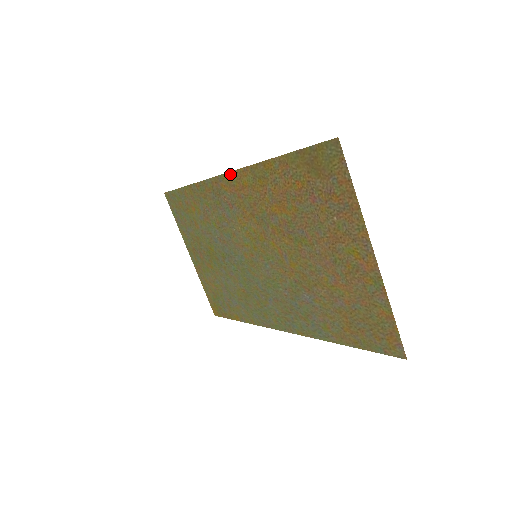
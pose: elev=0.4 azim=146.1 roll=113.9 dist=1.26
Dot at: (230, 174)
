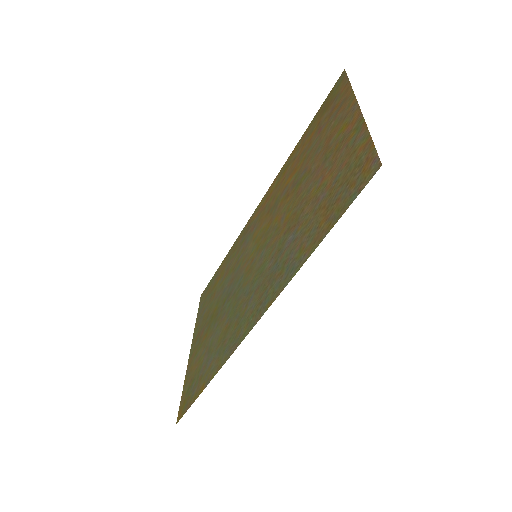
Dot at: (263, 198)
